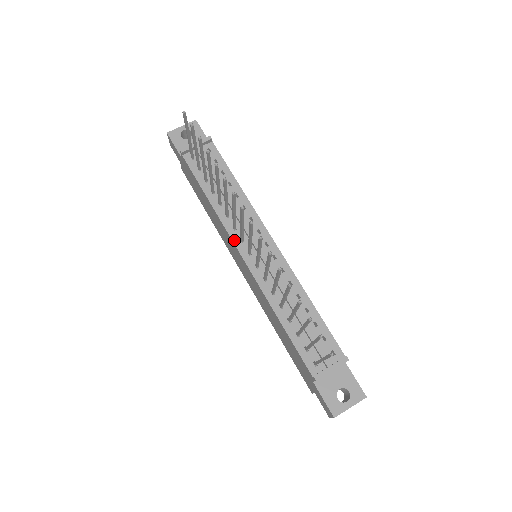
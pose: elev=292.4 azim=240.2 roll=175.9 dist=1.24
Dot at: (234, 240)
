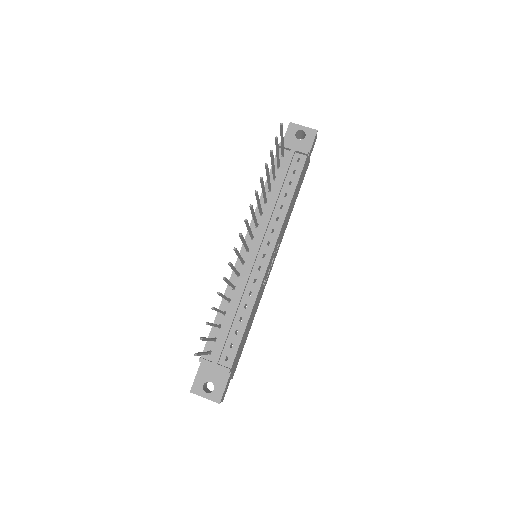
Dot at: (248, 233)
